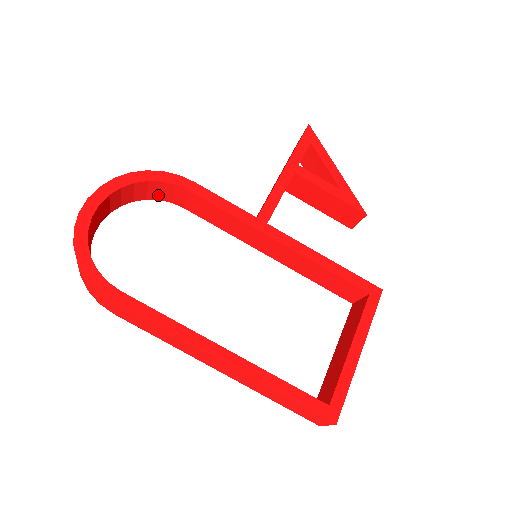
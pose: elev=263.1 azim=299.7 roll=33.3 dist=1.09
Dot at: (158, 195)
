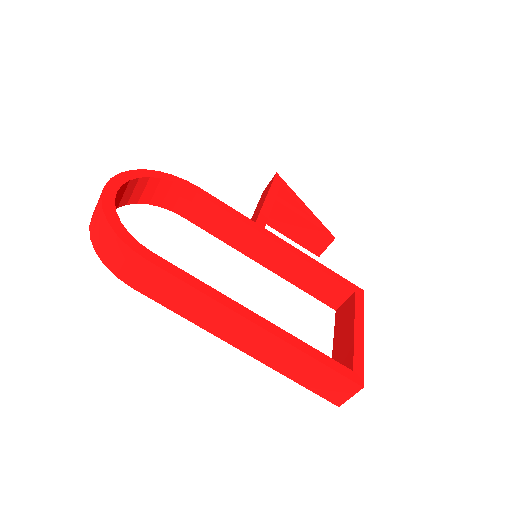
Dot at: (162, 200)
